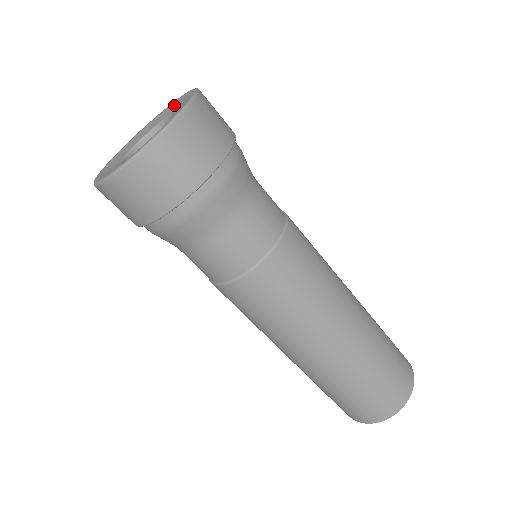
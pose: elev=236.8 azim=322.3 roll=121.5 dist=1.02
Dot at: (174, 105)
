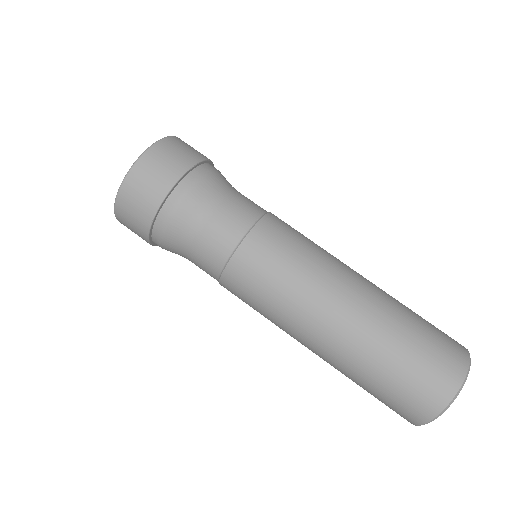
Dot at: occluded
